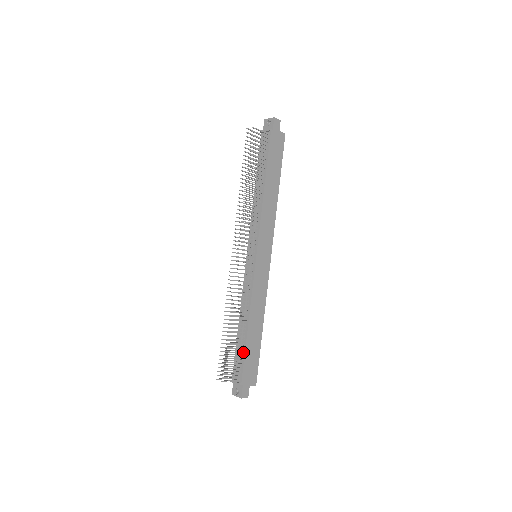
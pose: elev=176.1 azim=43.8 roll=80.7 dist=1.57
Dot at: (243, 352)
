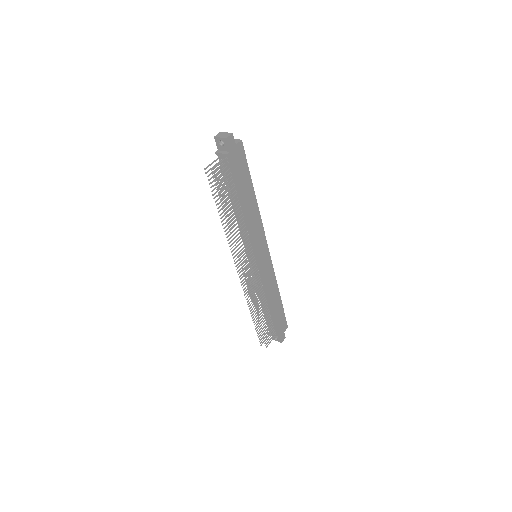
Dot at: (272, 320)
